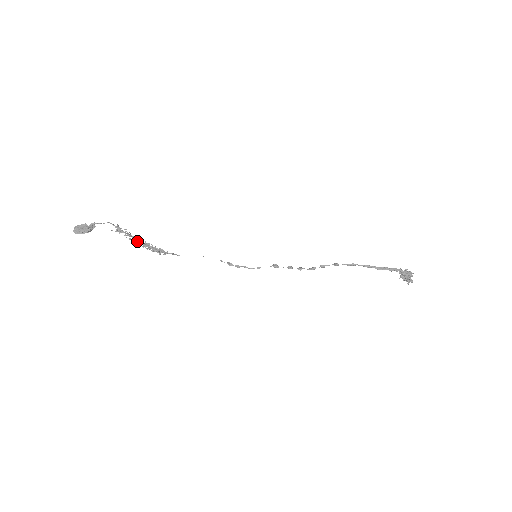
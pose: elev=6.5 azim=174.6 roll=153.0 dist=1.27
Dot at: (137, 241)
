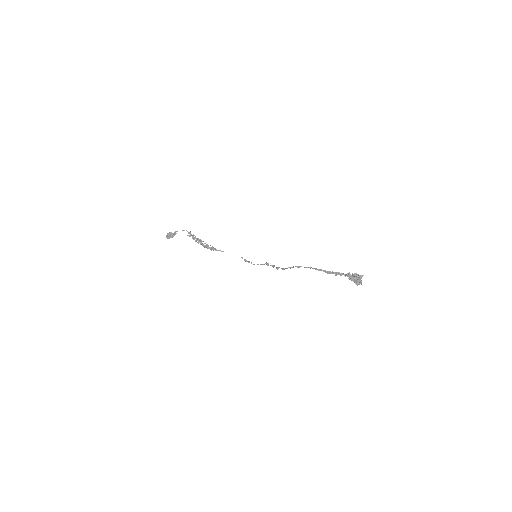
Dot at: (199, 242)
